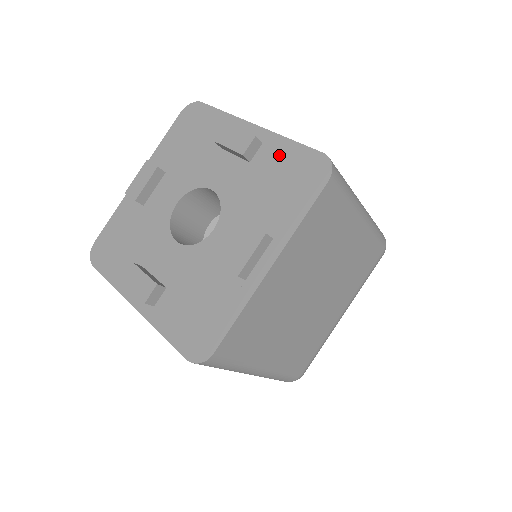
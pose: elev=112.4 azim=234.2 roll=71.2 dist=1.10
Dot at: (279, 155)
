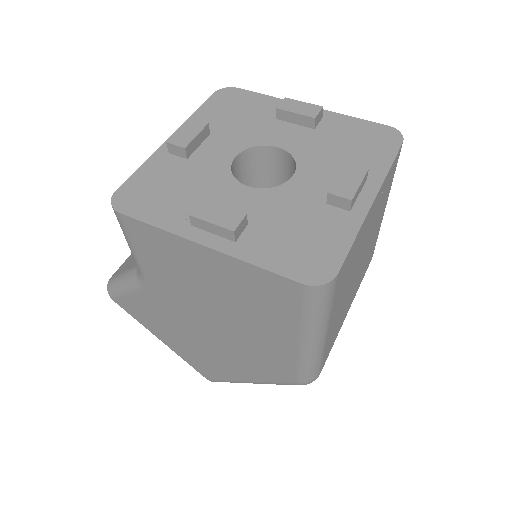
Dot at: (345, 125)
